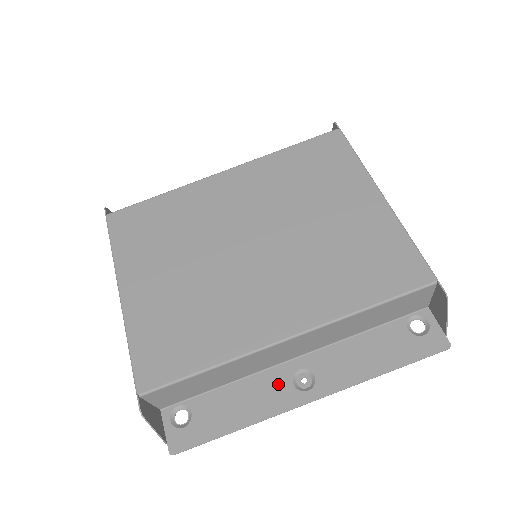
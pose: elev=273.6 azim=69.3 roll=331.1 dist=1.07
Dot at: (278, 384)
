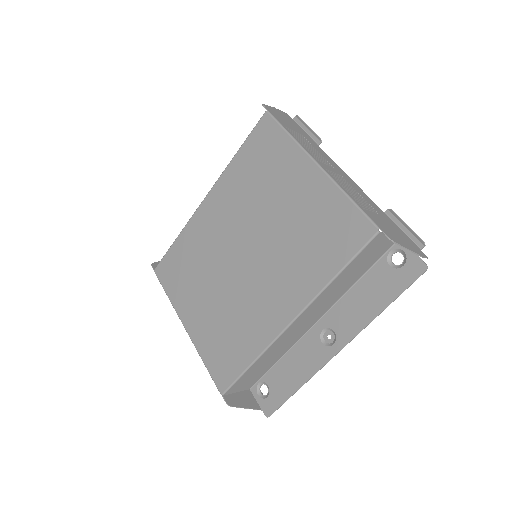
Dot at: (312, 346)
